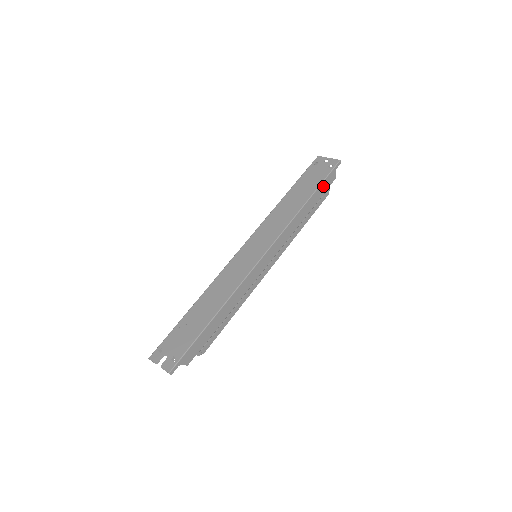
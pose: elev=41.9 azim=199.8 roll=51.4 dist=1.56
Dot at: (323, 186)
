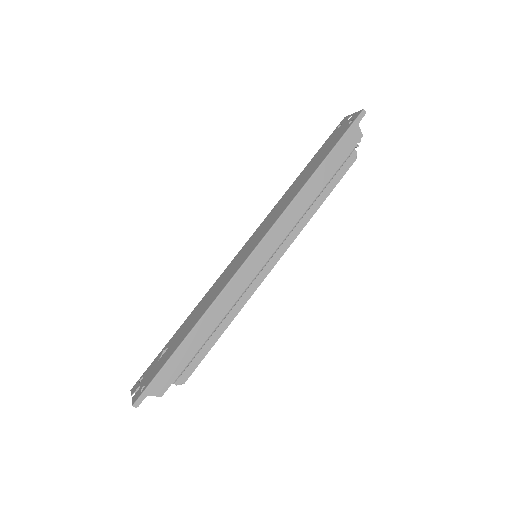
Dot at: (340, 149)
